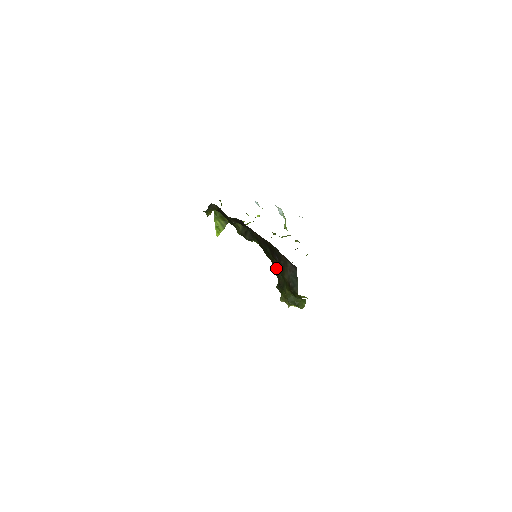
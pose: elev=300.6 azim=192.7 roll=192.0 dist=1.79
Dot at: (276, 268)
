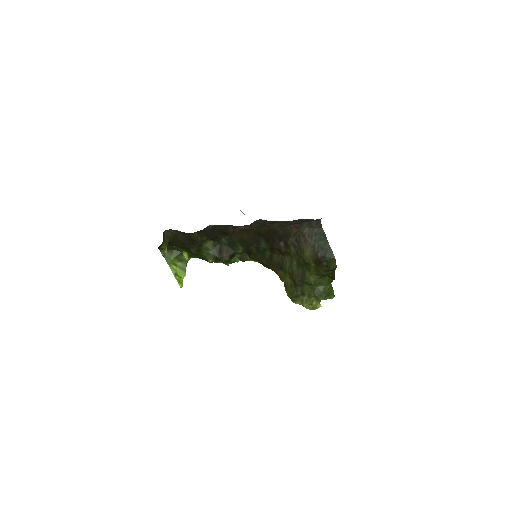
Dot at: (281, 266)
